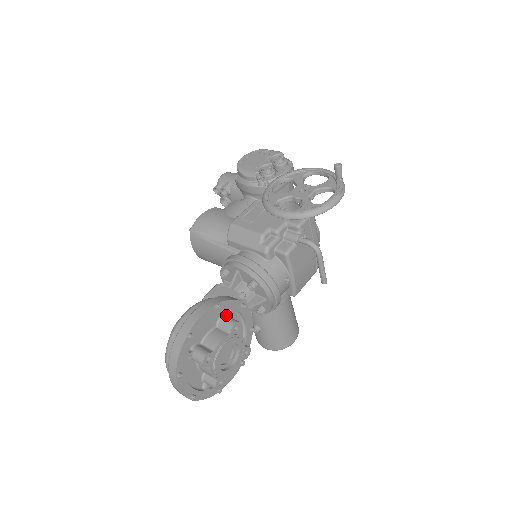
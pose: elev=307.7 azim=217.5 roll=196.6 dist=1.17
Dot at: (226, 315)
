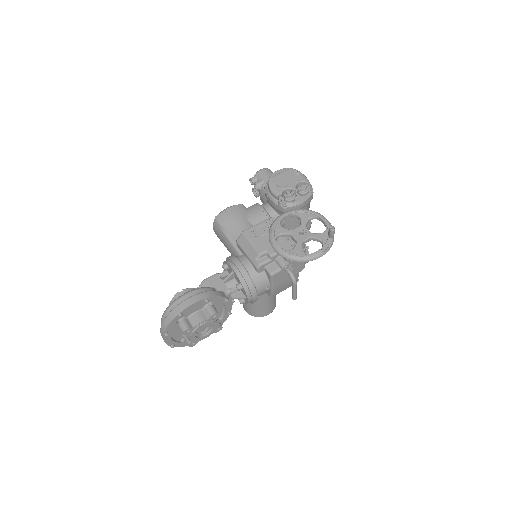
Dot at: (211, 304)
